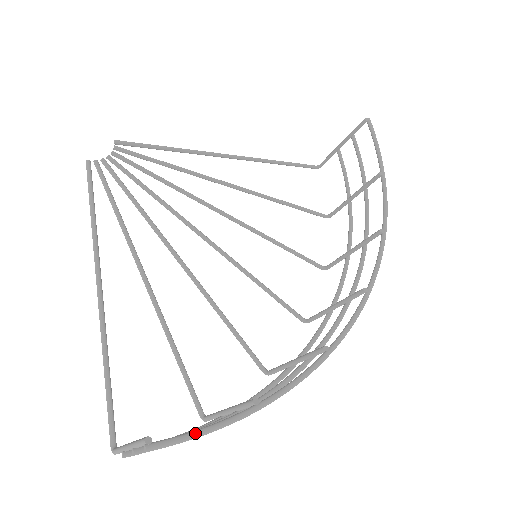
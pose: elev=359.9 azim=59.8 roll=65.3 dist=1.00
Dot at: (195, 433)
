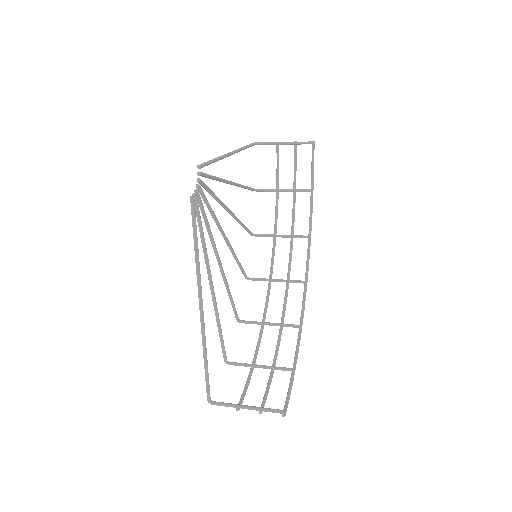
Dot at: (289, 399)
